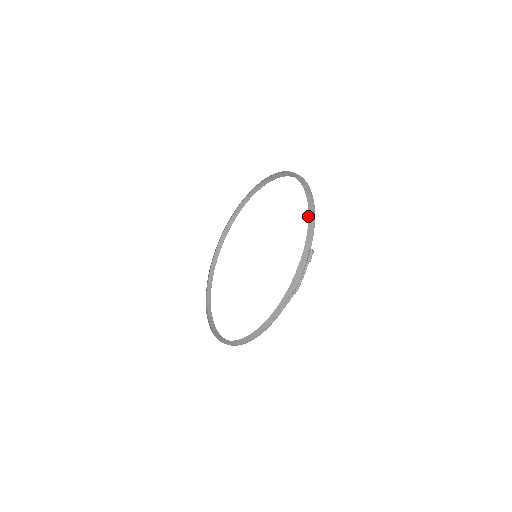
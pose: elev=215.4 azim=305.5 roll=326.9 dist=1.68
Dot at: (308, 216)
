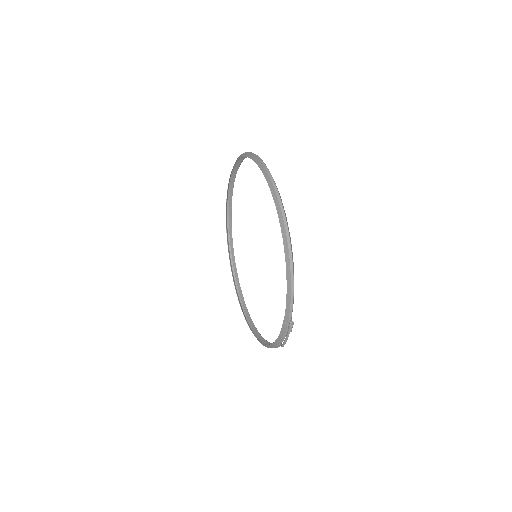
Dot at: occluded
